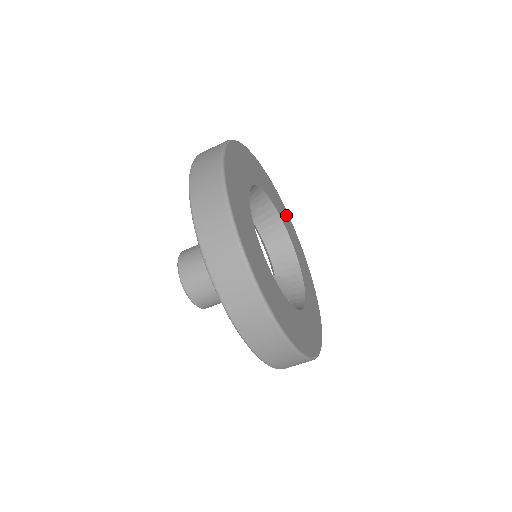
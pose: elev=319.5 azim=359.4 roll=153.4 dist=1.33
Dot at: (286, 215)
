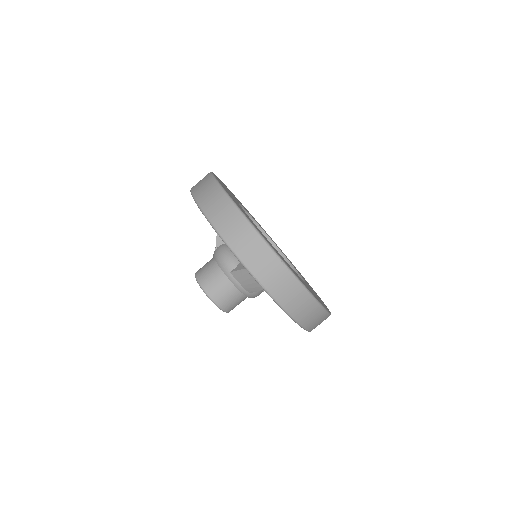
Dot at: occluded
